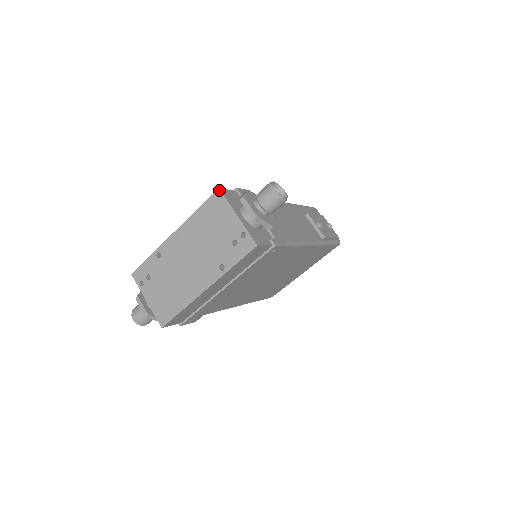
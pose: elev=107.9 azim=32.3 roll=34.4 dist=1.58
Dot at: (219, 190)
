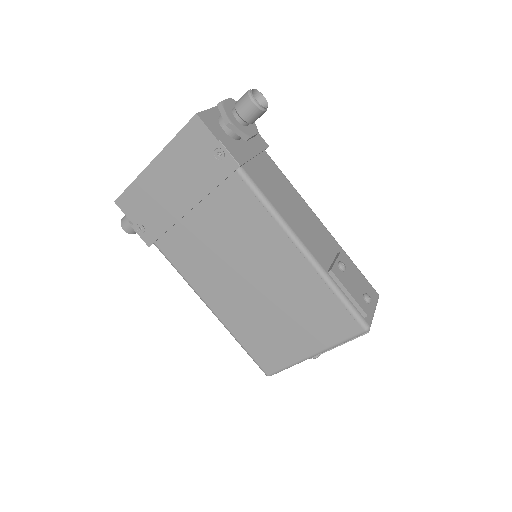
Dot at: occluded
